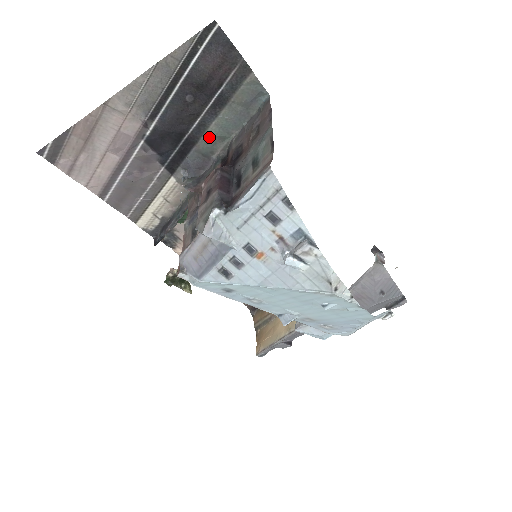
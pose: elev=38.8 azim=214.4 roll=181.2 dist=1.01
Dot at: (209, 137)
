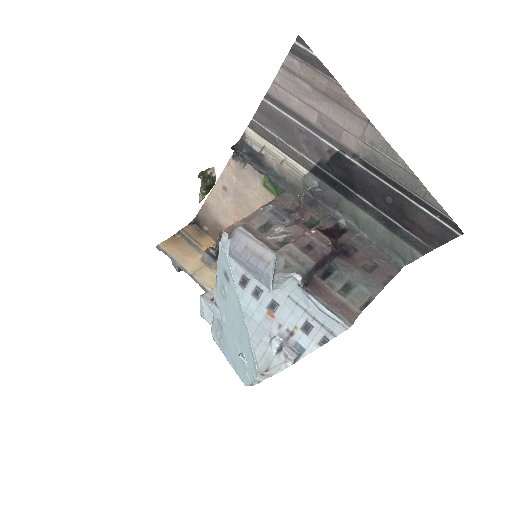
Dot at: (356, 211)
